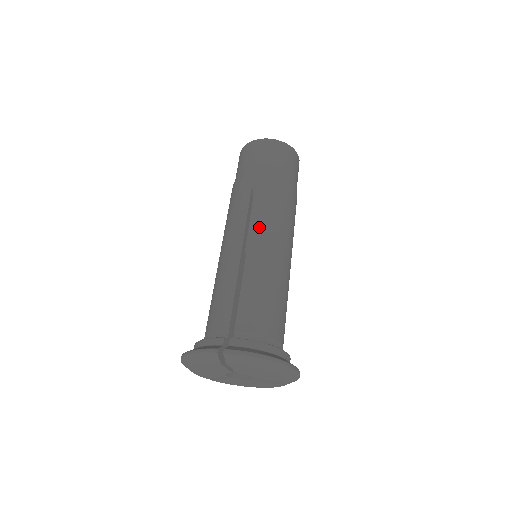
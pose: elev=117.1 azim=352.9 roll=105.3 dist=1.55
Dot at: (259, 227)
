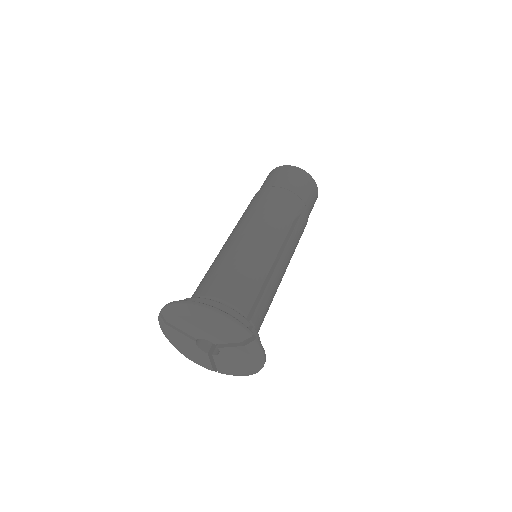
Dot at: (237, 226)
